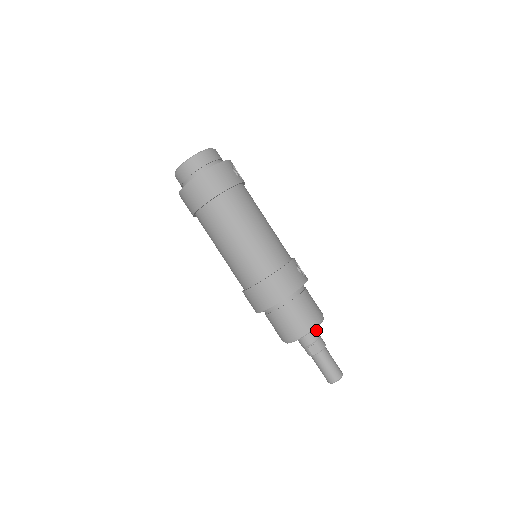
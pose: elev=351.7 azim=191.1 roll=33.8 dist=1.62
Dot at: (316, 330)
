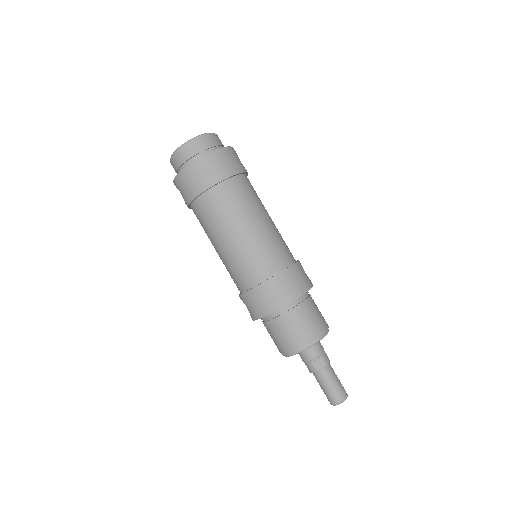
Dot at: occluded
